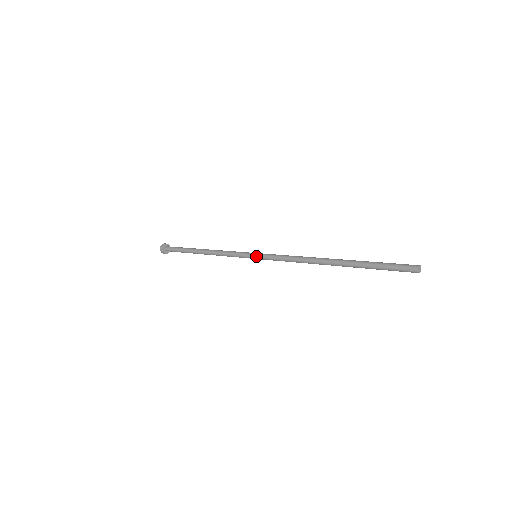
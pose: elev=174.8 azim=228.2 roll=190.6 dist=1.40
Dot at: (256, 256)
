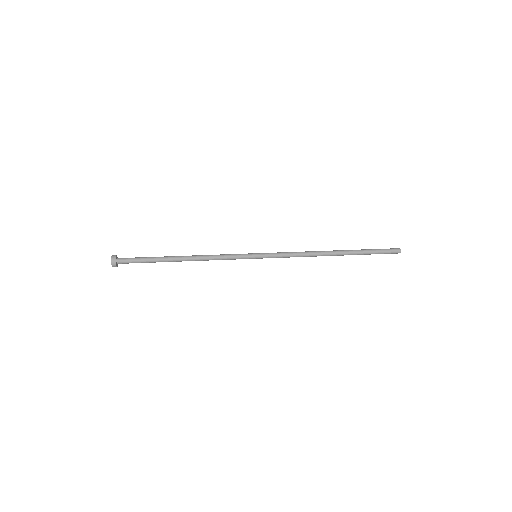
Dot at: (259, 254)
